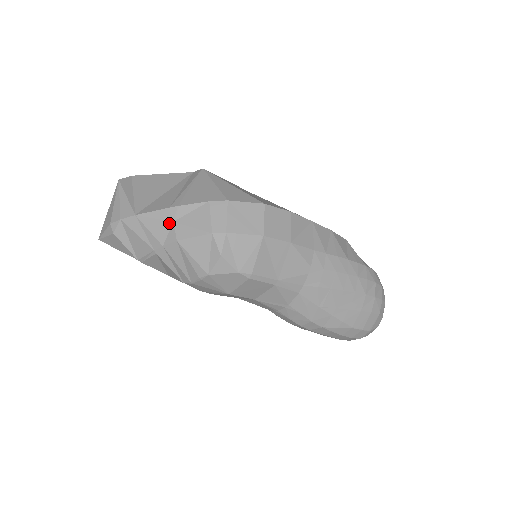
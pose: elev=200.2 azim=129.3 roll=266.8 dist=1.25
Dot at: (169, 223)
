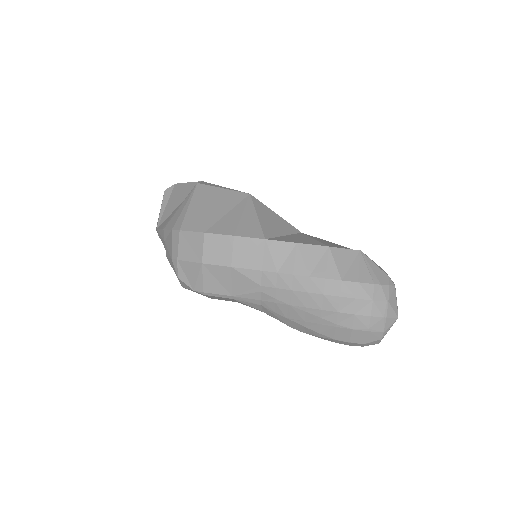
Dot at: (164, 241)
